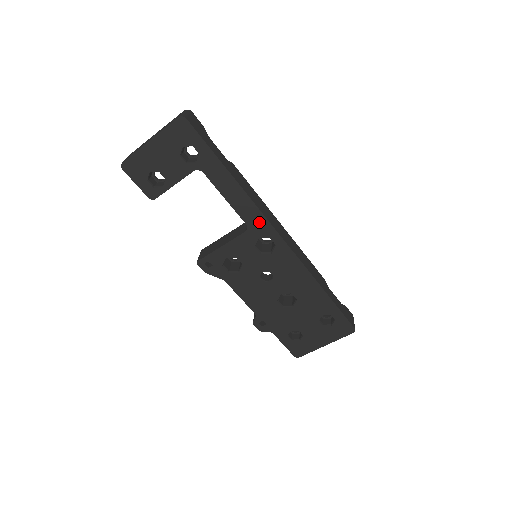
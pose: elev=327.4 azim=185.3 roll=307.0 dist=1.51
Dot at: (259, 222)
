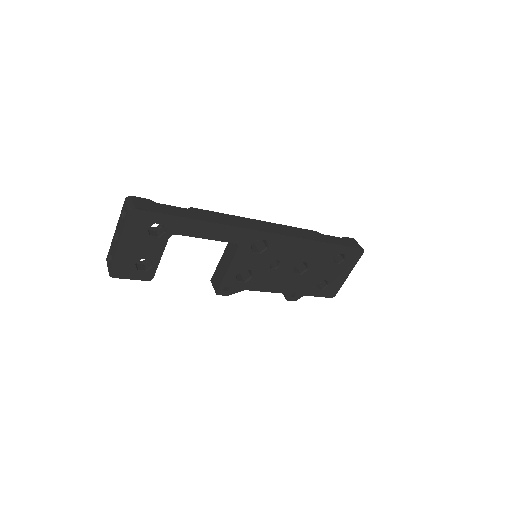
Dot at: (244, 235)
